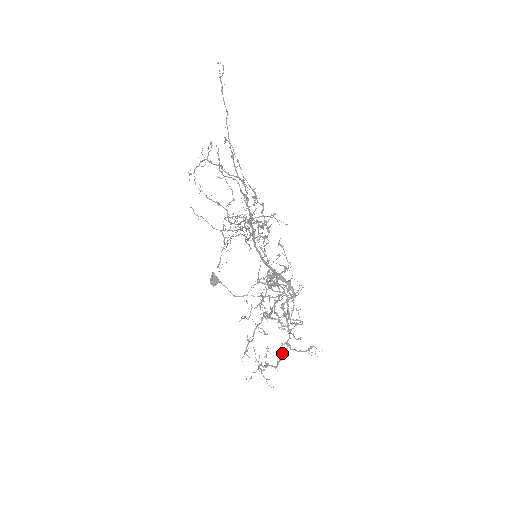
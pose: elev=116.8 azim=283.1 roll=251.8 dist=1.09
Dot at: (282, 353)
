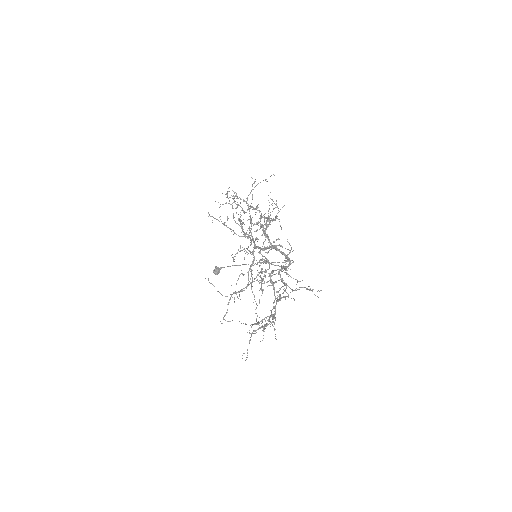
Dot at: occluded
